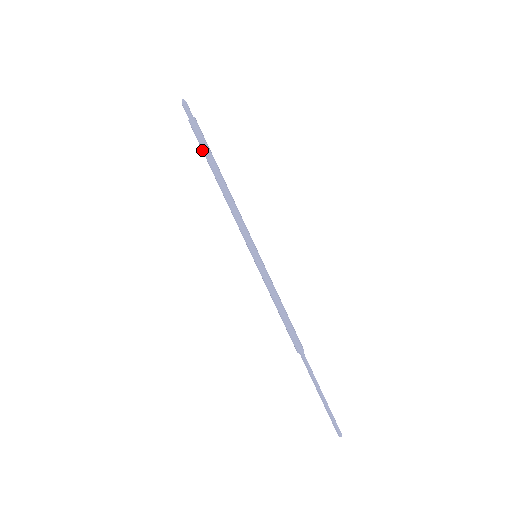
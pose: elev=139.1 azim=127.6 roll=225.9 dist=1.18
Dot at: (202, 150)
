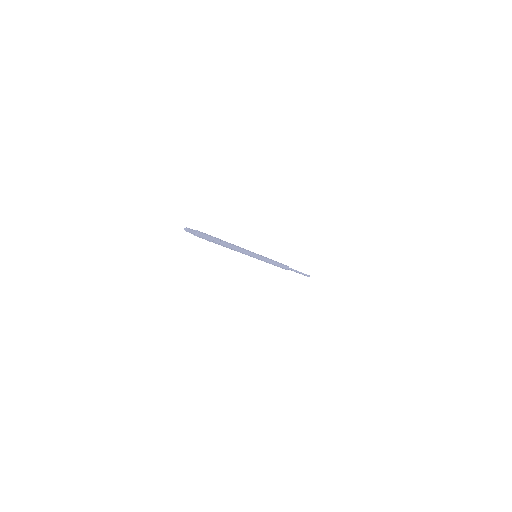
Dot at: occluded
